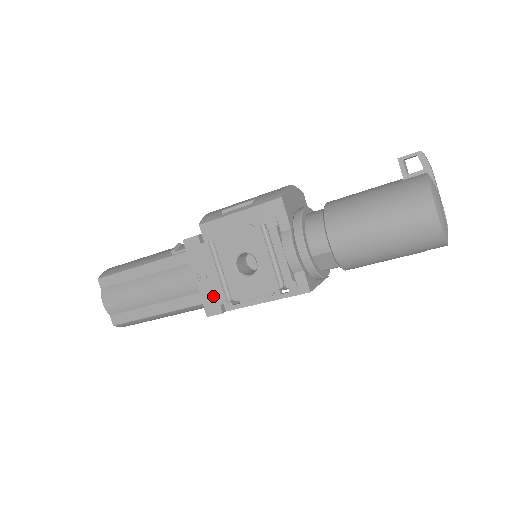
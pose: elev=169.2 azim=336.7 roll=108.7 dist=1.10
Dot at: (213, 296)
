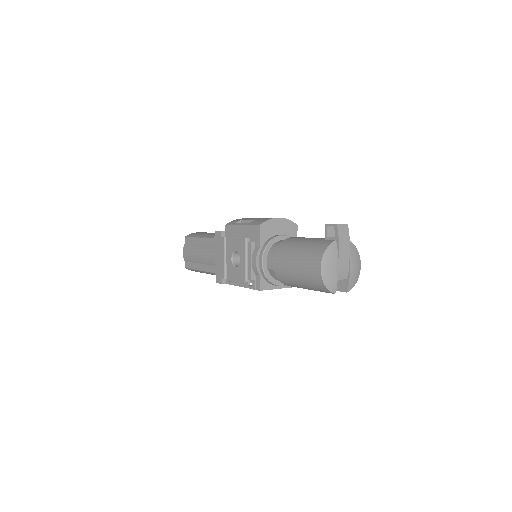
Dot at: (220, 271)
